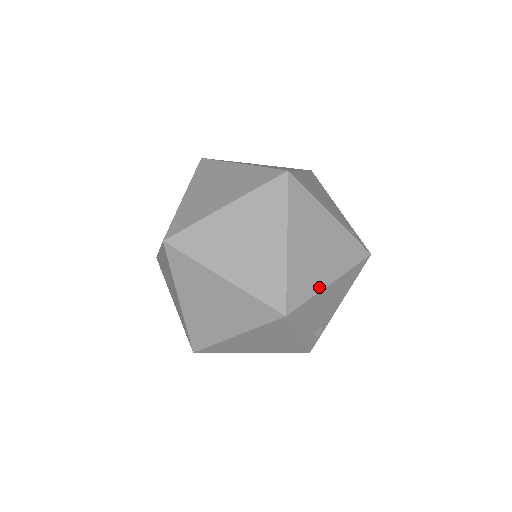
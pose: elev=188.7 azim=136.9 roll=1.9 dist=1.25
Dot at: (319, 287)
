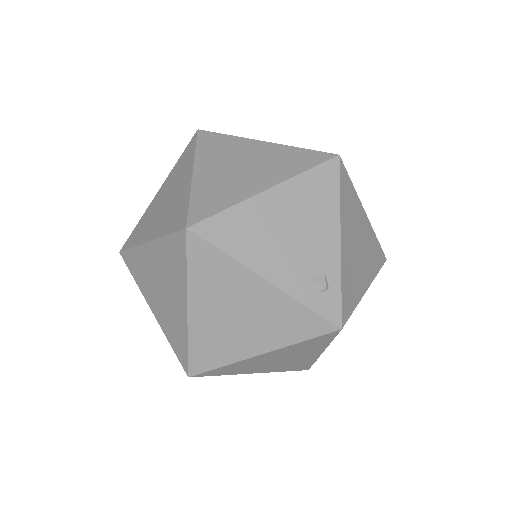
Dot at: (244, 197)
